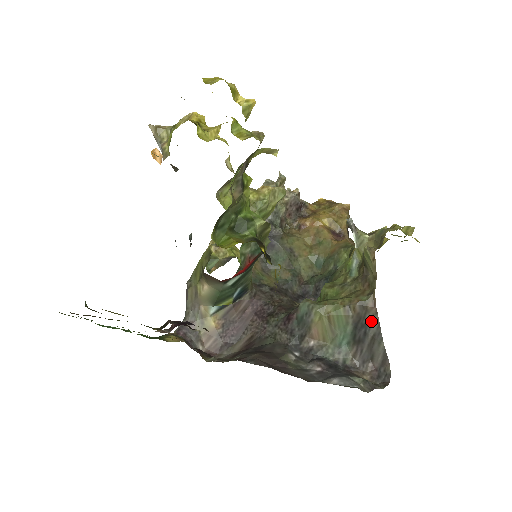
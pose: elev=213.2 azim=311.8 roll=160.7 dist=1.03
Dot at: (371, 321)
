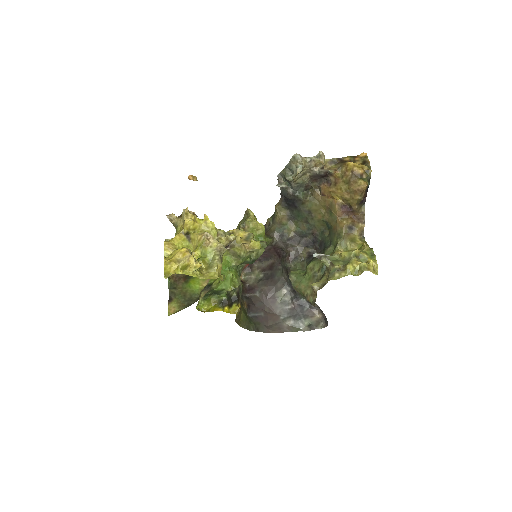
Dot at: occluded
